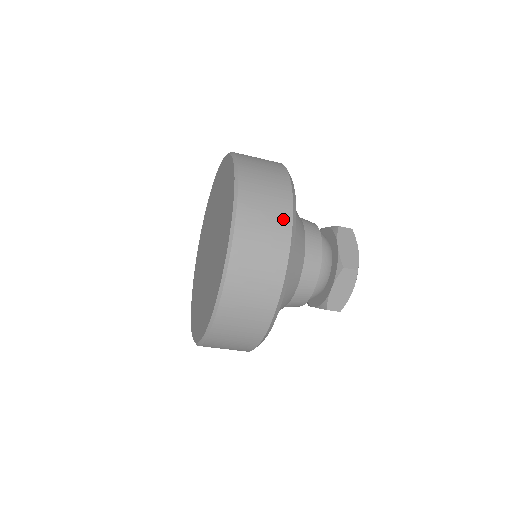
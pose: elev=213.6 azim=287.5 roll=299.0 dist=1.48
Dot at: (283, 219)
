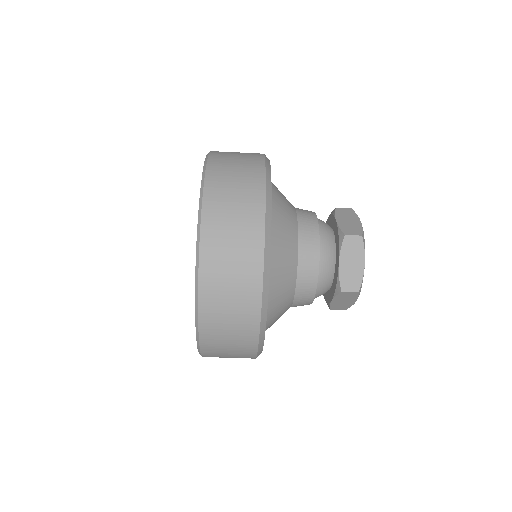
Dot at: (255, 175)
